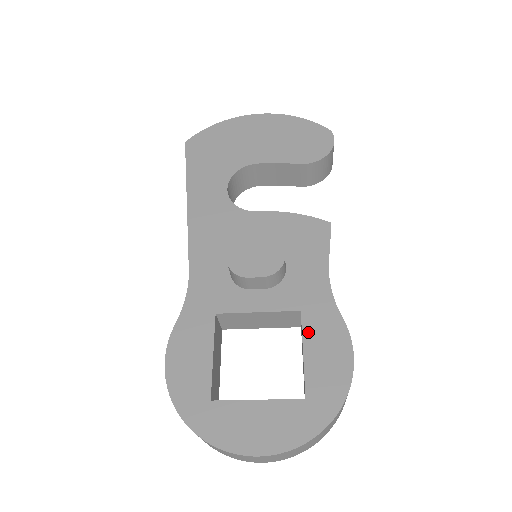
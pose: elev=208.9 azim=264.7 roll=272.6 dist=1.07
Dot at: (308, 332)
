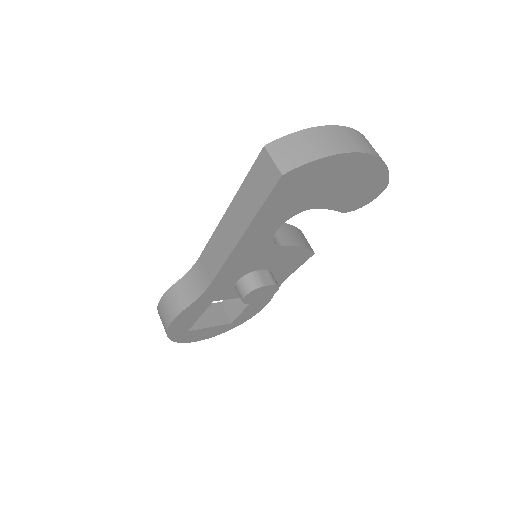
Dot at: (253, 303)
